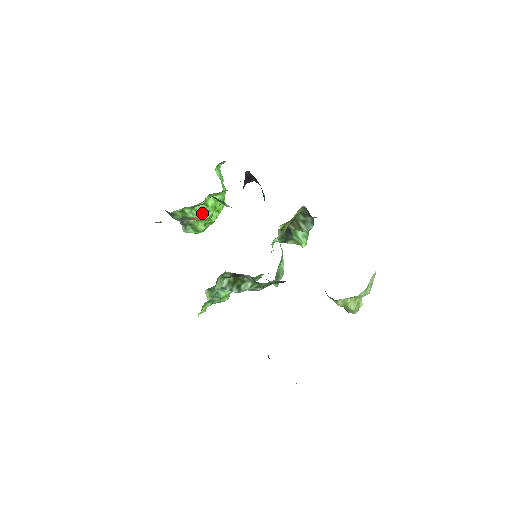
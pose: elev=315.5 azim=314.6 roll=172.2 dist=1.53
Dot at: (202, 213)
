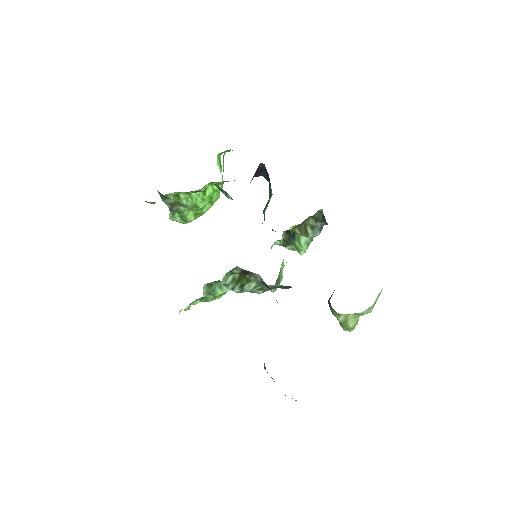
Dot at: (197, 201)
